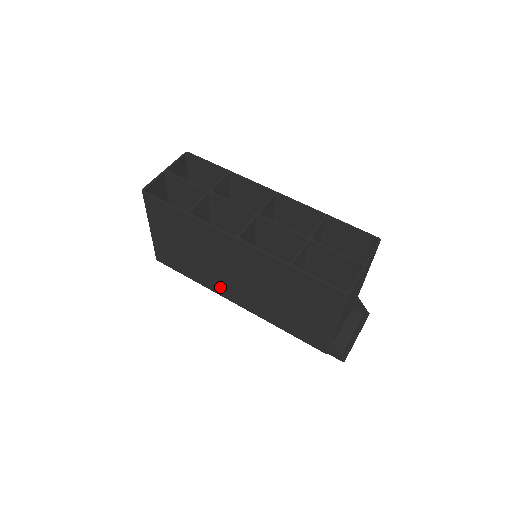
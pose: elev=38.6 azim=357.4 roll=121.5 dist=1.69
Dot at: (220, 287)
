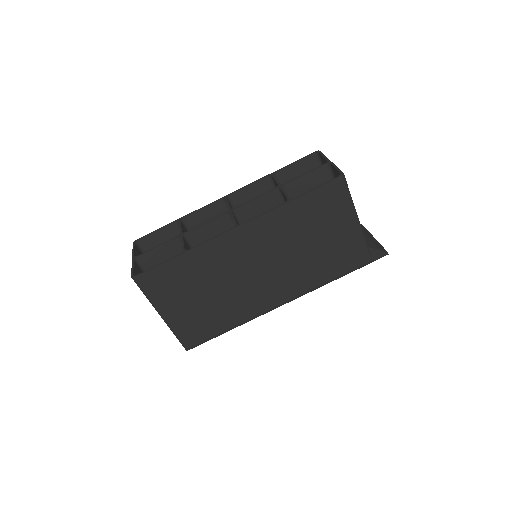
Dot at: (256, 304)
